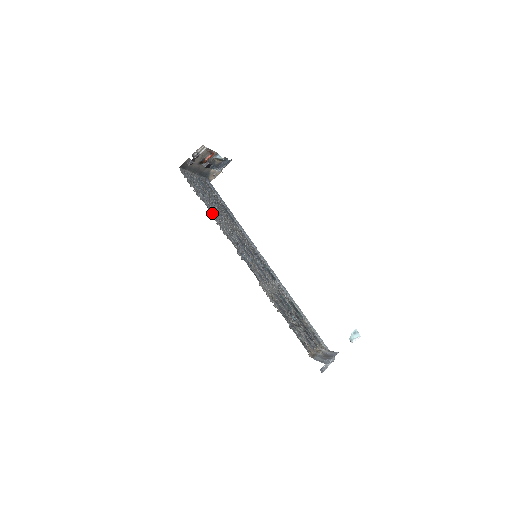
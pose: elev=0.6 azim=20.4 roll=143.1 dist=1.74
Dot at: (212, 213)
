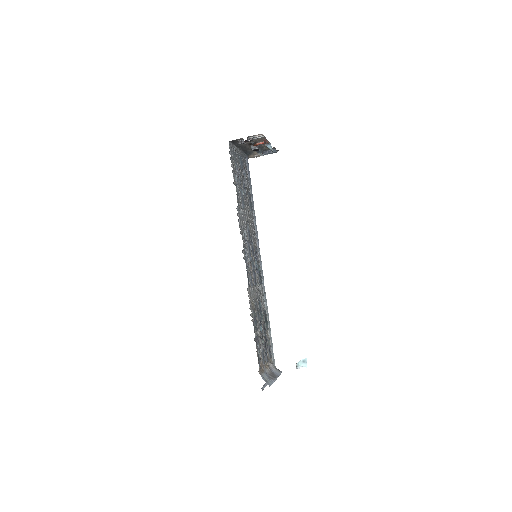
Dot at: occluded
